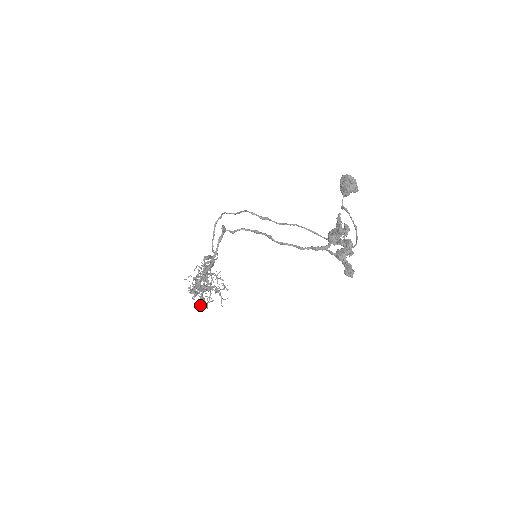
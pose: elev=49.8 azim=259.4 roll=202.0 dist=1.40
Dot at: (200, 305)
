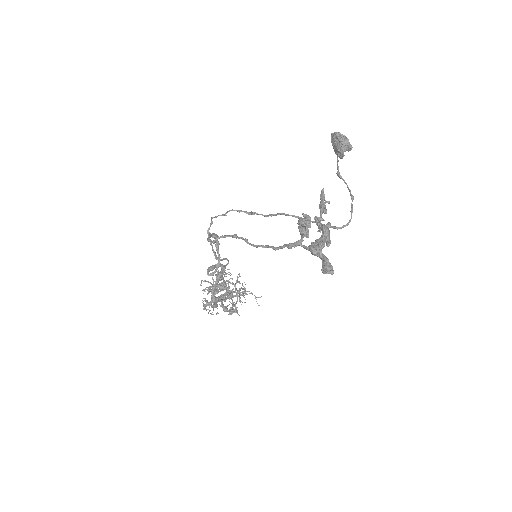
Dot at: (229, 313)
